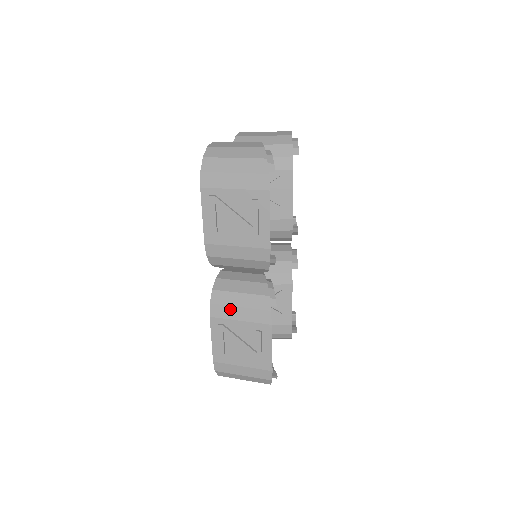
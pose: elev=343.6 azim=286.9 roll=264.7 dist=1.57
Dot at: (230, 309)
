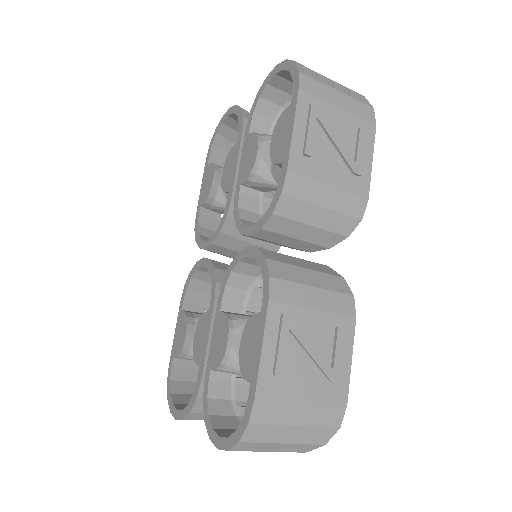
Dot at: (300, 289)
